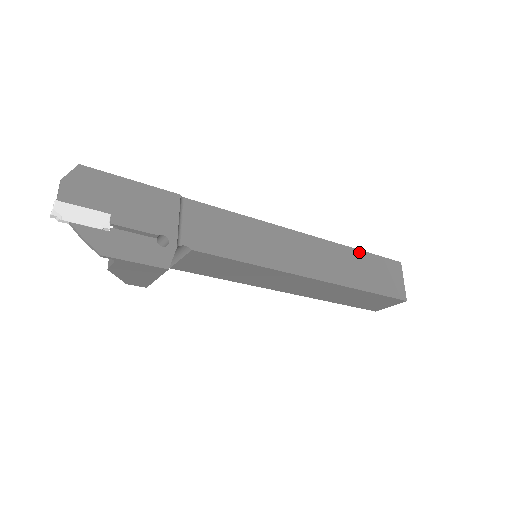
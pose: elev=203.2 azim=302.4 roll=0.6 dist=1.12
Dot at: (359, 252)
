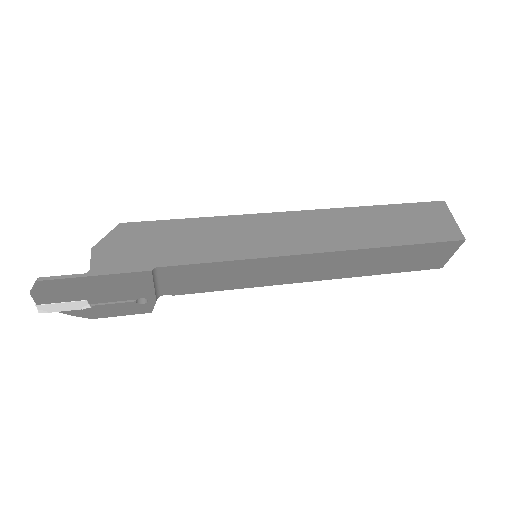
Dot at: (396, 248)
